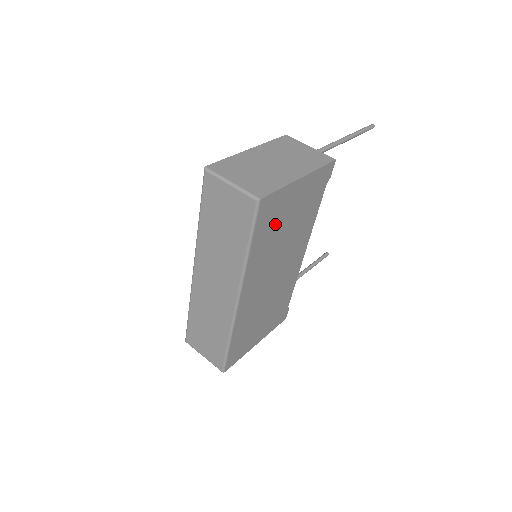
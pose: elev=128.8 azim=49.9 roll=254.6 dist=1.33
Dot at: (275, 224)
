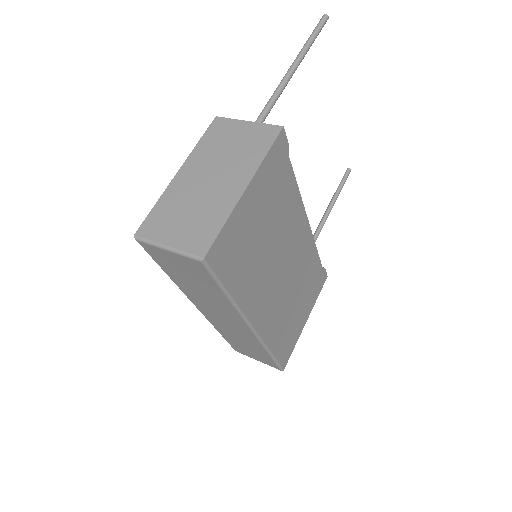
Dot at: (245, 249)
